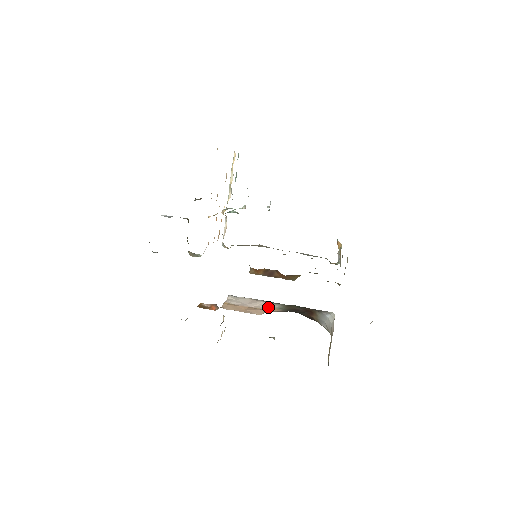
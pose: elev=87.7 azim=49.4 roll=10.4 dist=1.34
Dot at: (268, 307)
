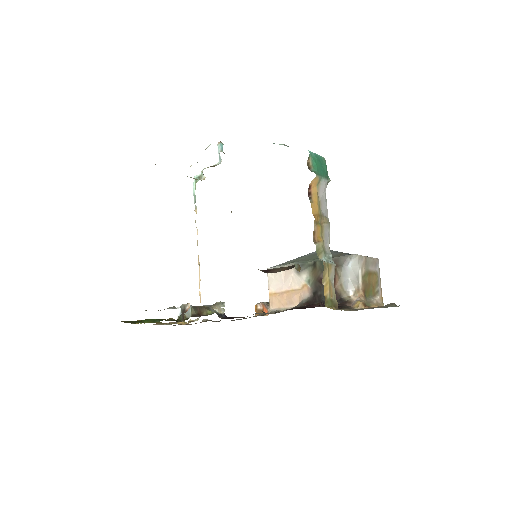
Dot at: (299, 283)
